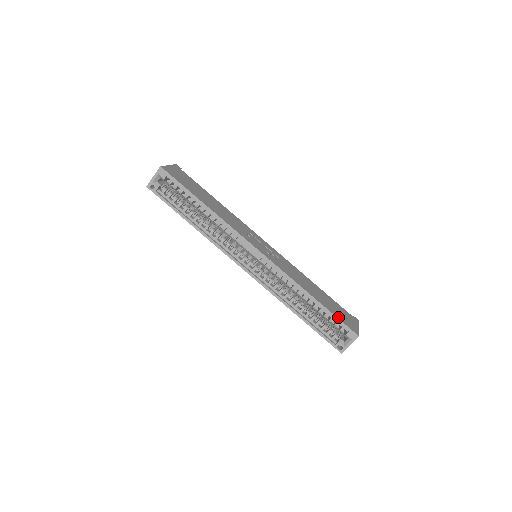
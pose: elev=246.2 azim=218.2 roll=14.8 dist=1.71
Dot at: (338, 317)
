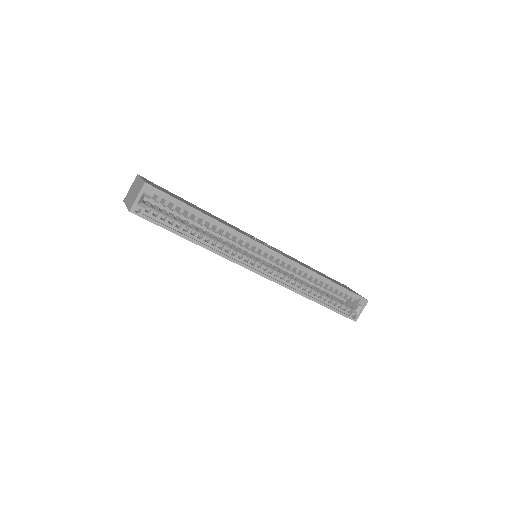
Dot at: (349, 290)
